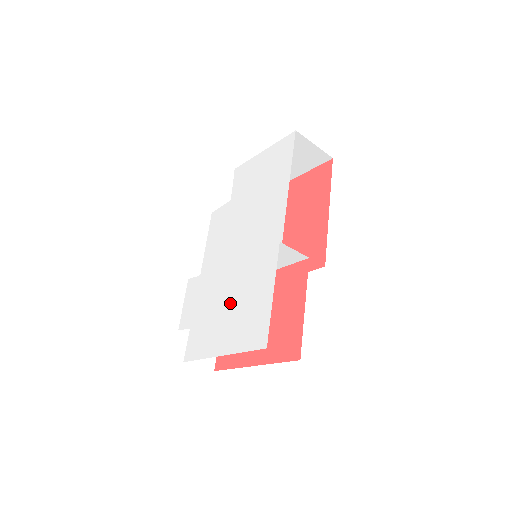
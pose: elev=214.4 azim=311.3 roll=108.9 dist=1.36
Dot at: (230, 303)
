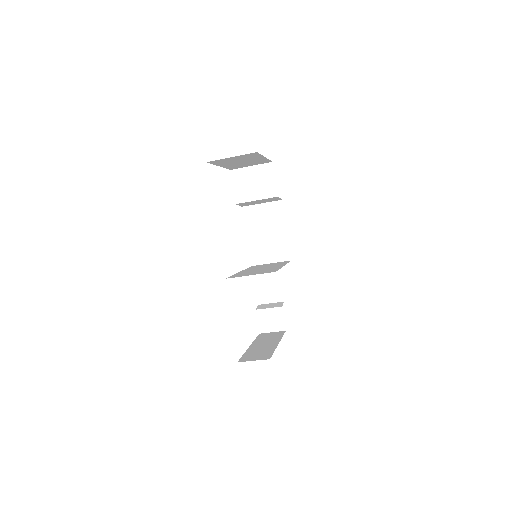
Dot at: occluded
